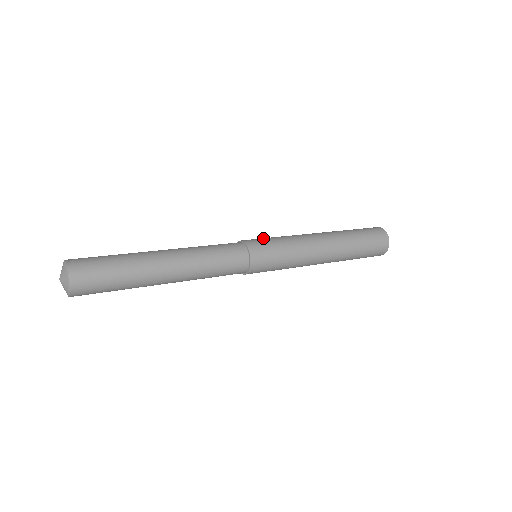
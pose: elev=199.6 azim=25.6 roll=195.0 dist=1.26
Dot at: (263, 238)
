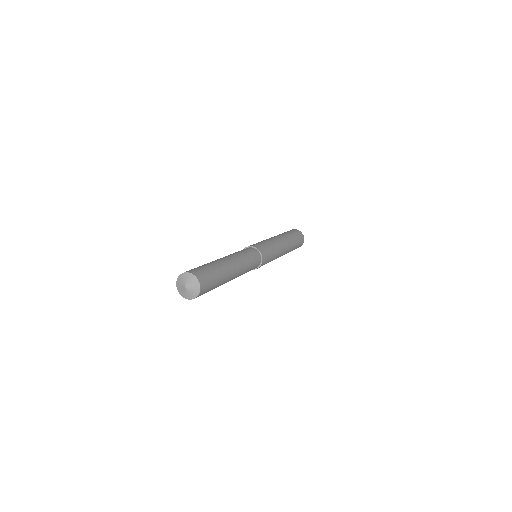
Dot at: occluded
